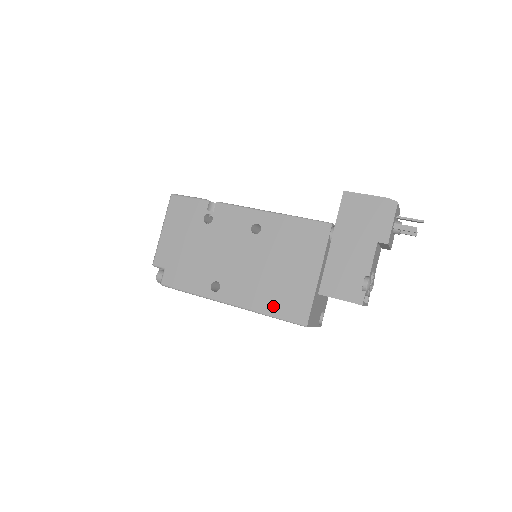
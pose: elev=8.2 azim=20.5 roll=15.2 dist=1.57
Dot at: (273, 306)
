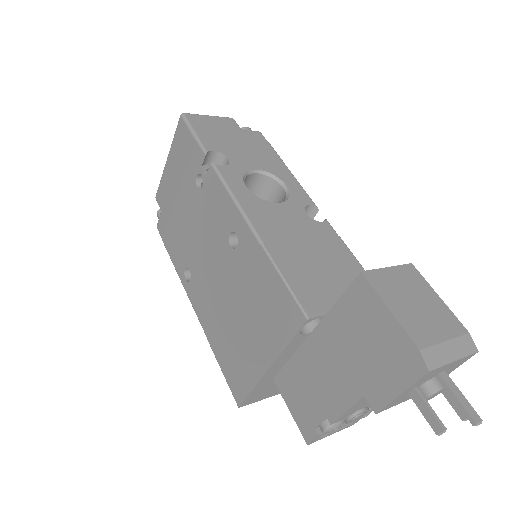
Dot at: (220, 351)
